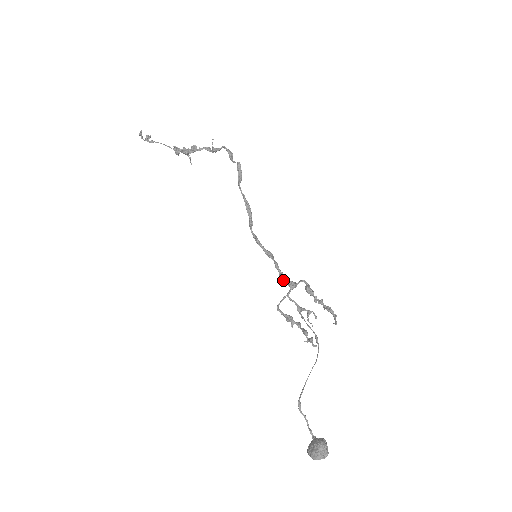
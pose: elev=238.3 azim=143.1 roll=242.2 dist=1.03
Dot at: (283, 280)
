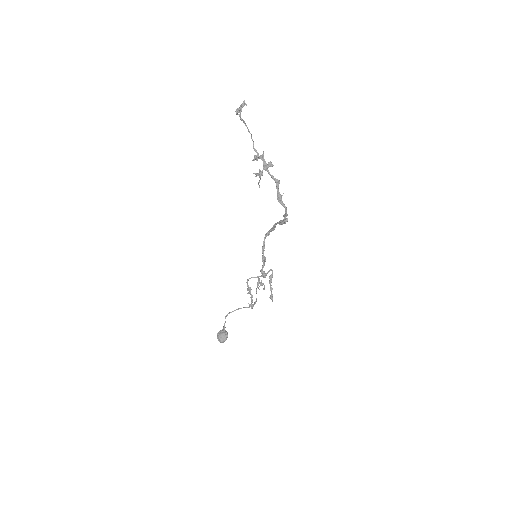
Dot at: (261, 272)
